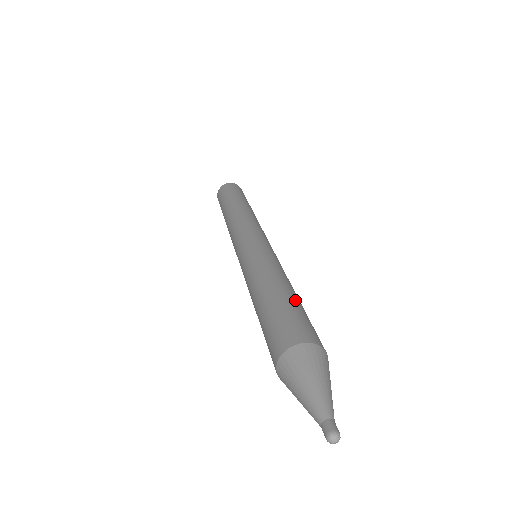
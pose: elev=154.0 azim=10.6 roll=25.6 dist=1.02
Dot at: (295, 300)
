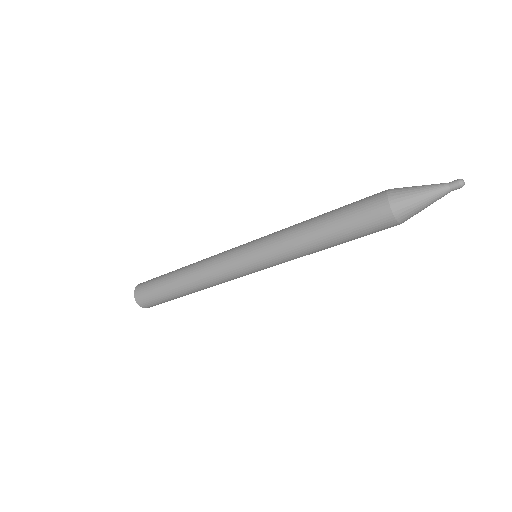
Dot at: occluded
